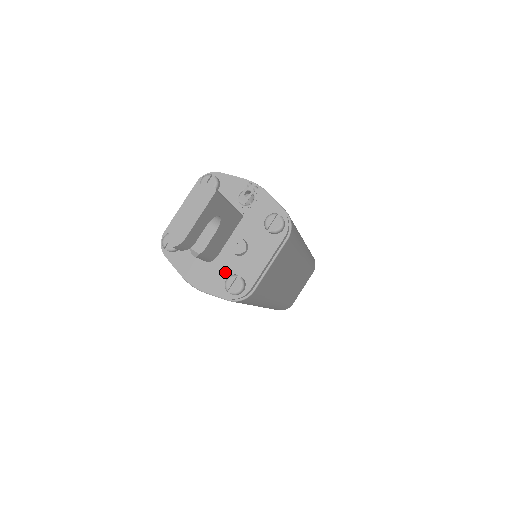
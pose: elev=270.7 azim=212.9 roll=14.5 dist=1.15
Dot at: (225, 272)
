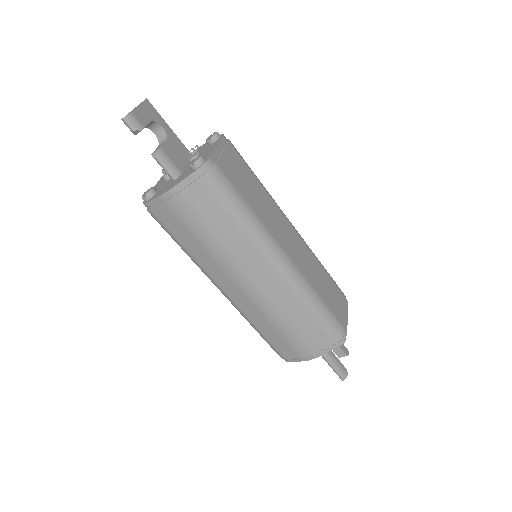
Dot at: (190, 170)
